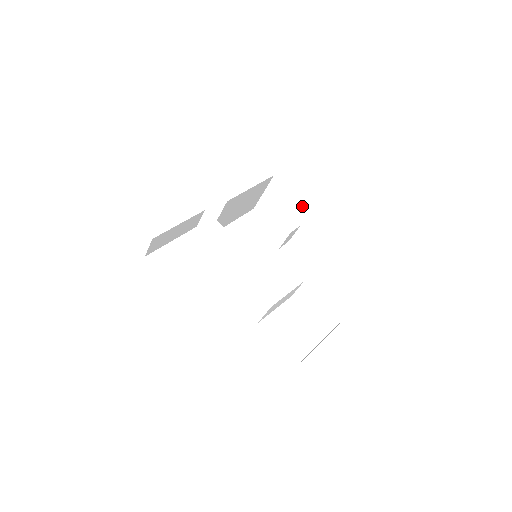
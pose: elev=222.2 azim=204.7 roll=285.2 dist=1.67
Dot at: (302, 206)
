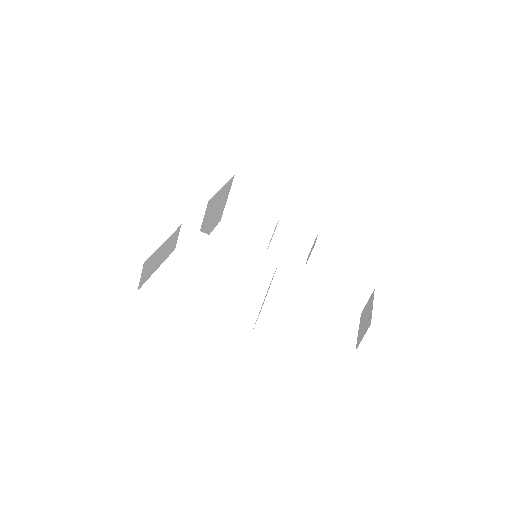
Dot at: (276, 196)
